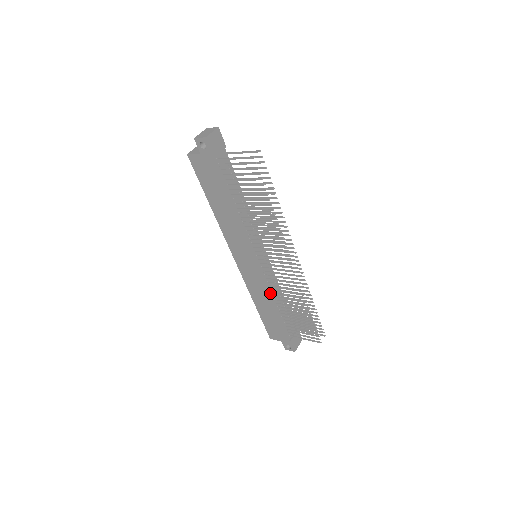
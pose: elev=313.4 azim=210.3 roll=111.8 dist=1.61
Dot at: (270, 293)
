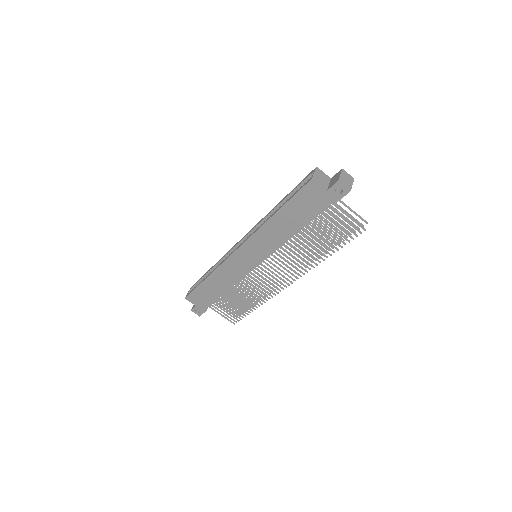
Dot at: (237, 282)
